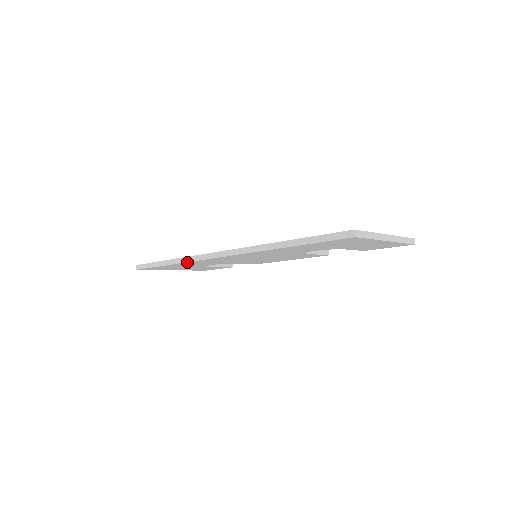
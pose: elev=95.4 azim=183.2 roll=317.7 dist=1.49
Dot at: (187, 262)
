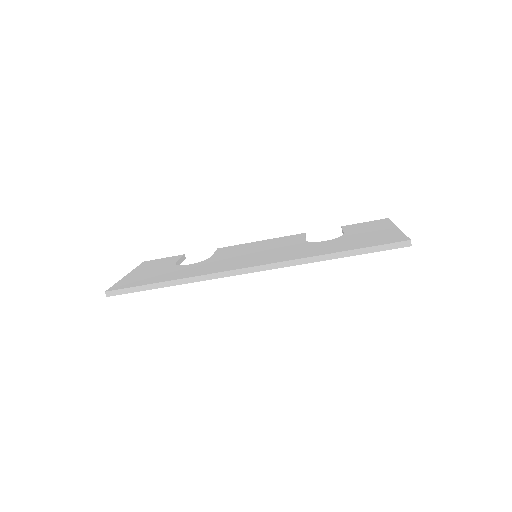
Dot at: (197, 281)
